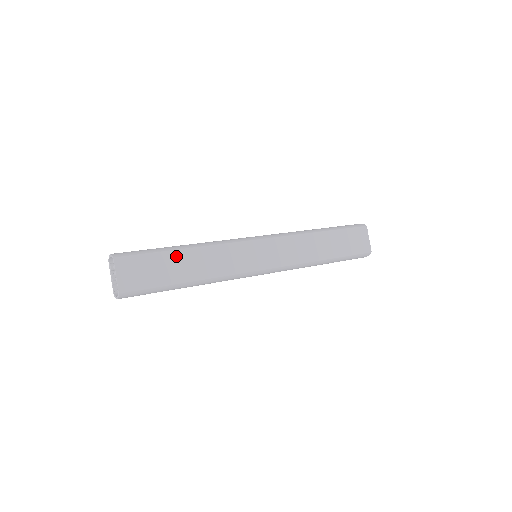
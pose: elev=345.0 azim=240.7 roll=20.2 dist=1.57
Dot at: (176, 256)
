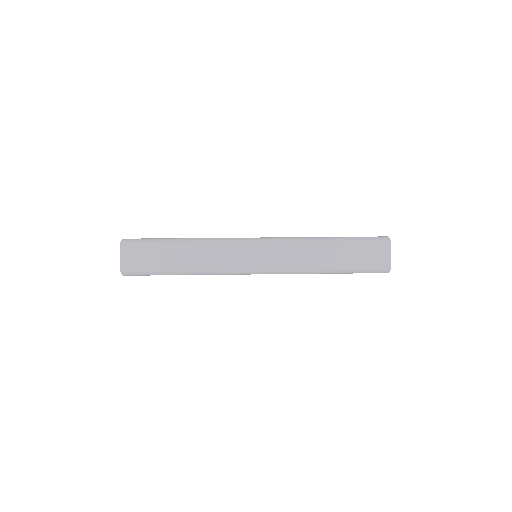
Dot at: (172, 248)
